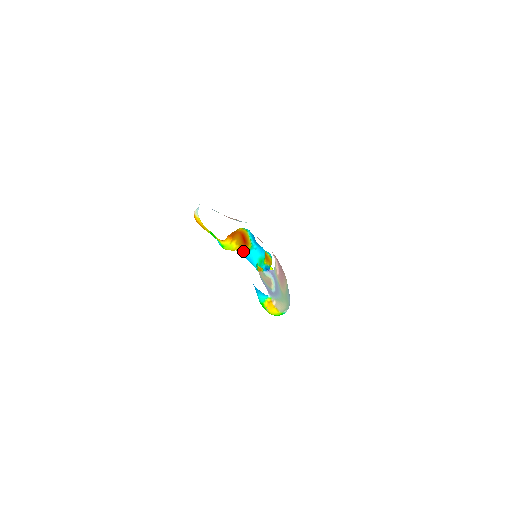
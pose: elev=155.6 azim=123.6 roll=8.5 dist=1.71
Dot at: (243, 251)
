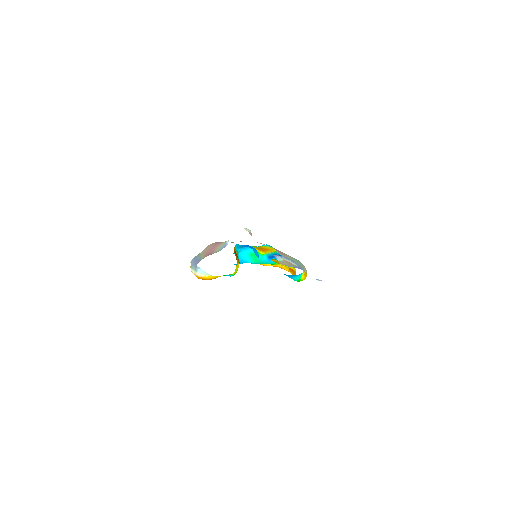
Dot at: occluded
